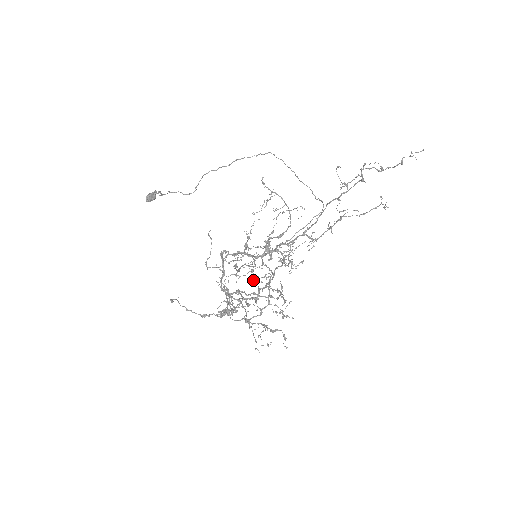
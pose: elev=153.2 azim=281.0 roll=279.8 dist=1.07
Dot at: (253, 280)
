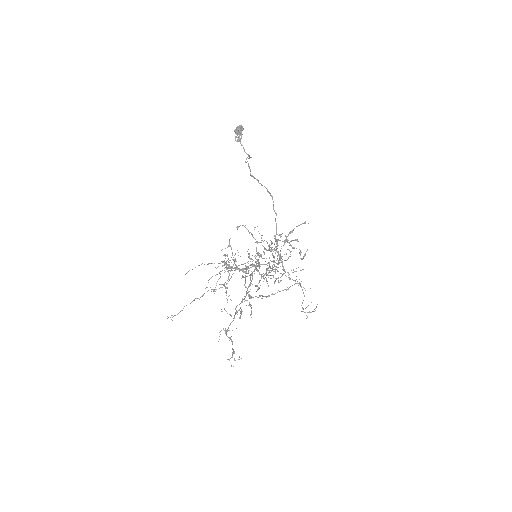
Dot at: (286, 241)
